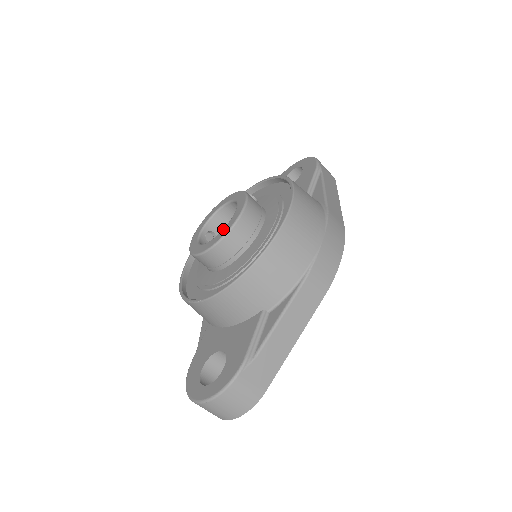
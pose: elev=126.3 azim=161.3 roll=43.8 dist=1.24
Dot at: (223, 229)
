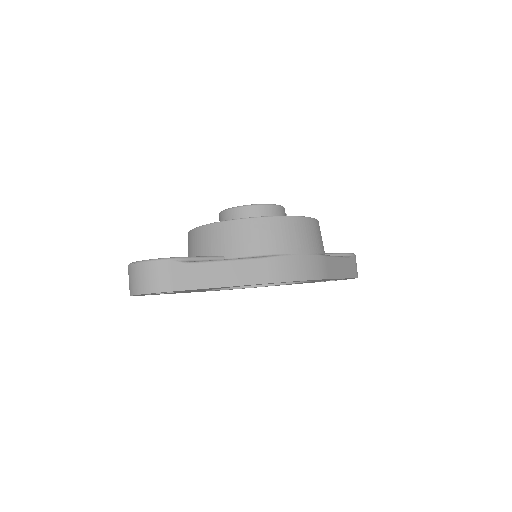
Dot at: occluded
